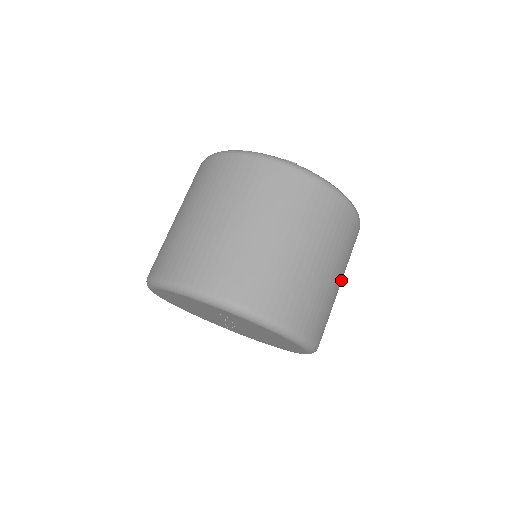
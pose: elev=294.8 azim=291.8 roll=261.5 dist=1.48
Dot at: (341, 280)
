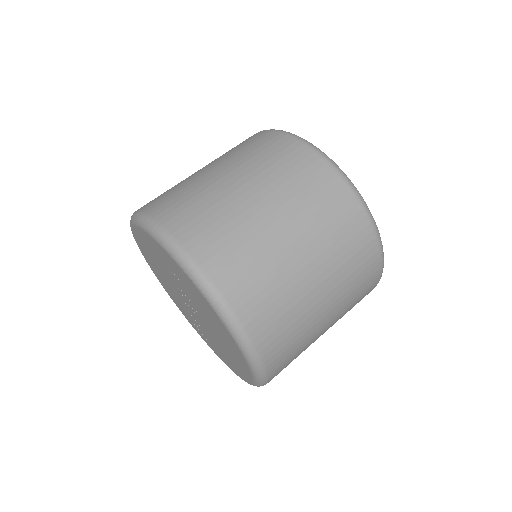
Dot at: (332, 315)
